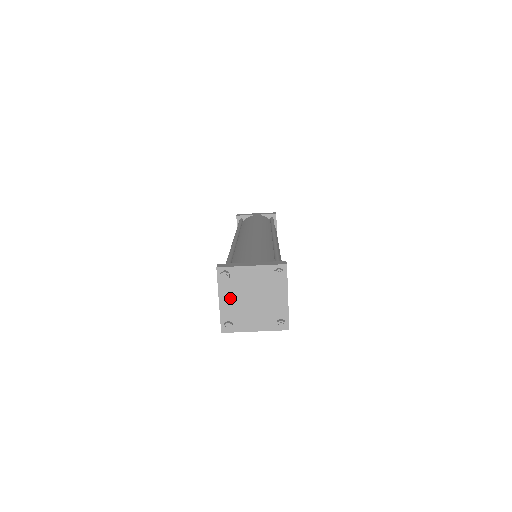
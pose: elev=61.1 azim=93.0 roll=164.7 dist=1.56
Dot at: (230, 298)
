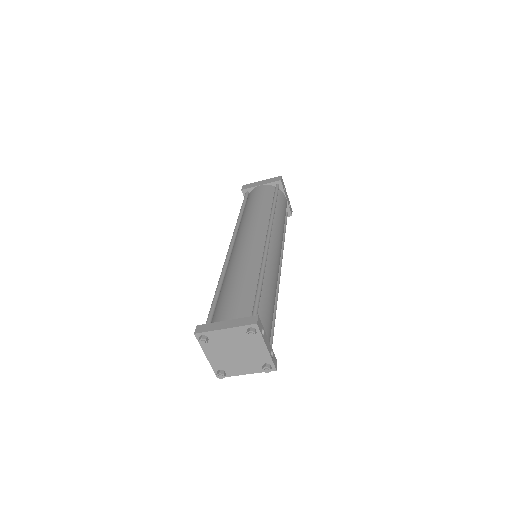
Dot at: (215, 354)
